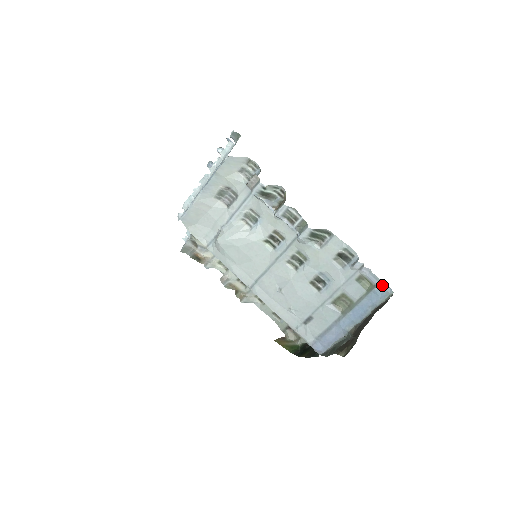
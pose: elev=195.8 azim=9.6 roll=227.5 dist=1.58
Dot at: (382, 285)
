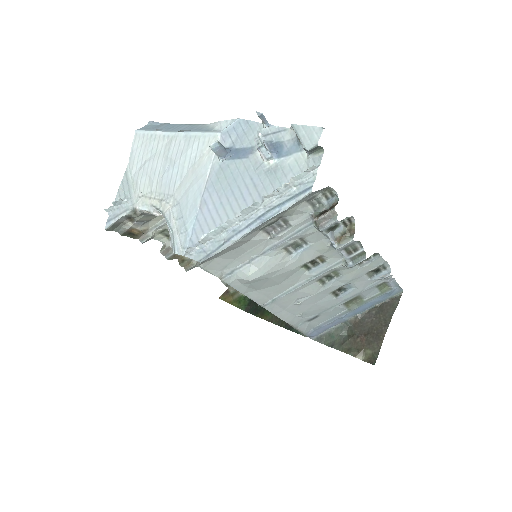
Dot at: (397, 287)
